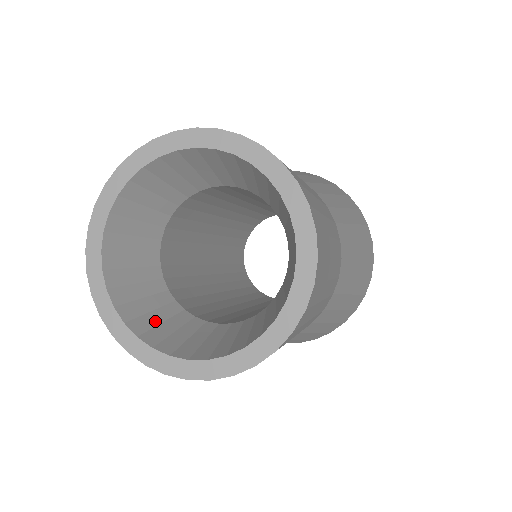
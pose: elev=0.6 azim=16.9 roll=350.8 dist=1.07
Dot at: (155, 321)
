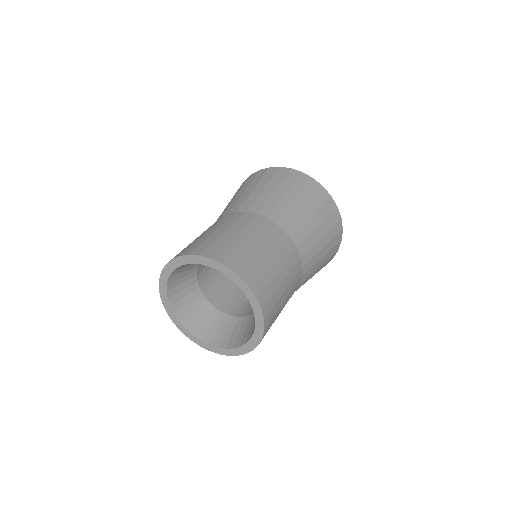
Dot at: (180, 283)
